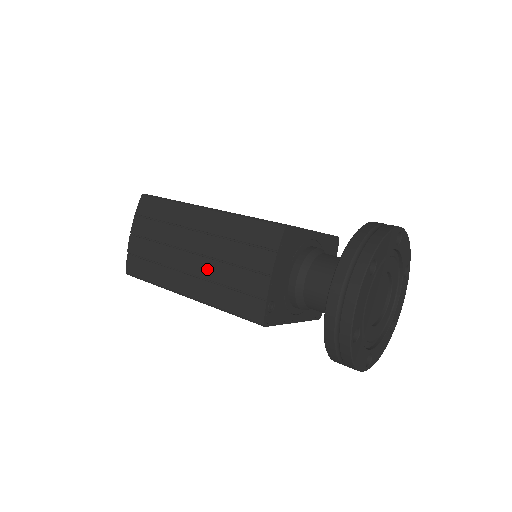
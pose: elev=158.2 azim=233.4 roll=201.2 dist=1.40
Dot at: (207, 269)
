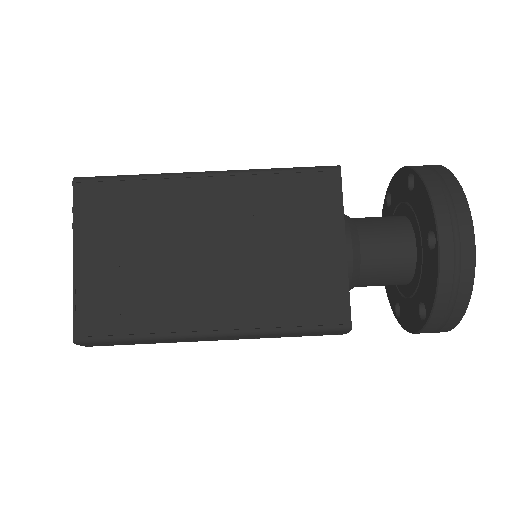
Dot at: occluded
